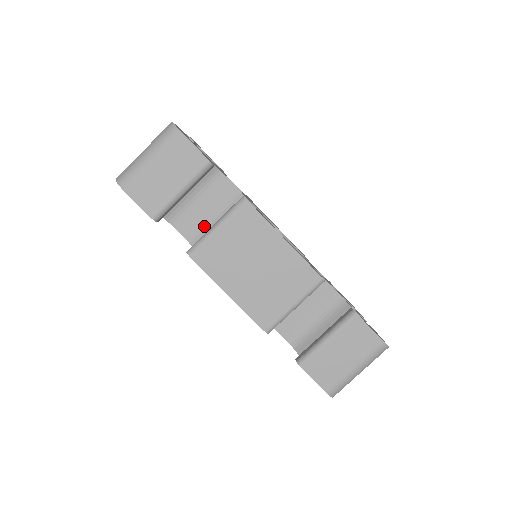
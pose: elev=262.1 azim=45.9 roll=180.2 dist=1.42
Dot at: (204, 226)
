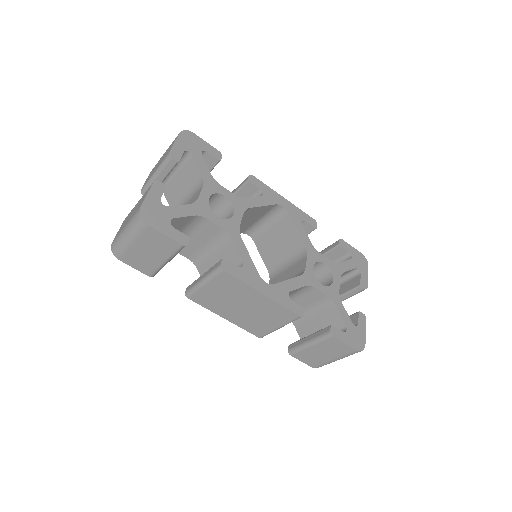
Dot at: (201, 252)
